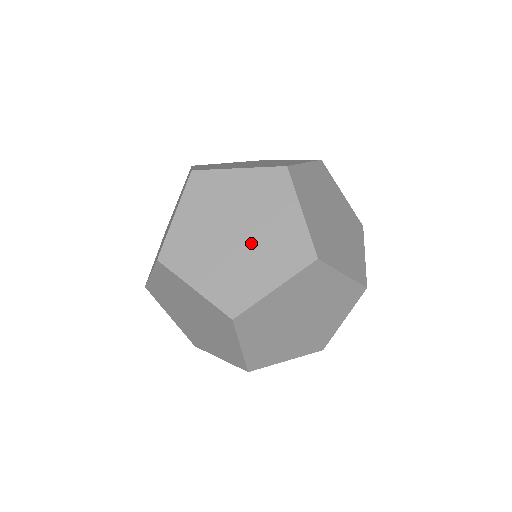
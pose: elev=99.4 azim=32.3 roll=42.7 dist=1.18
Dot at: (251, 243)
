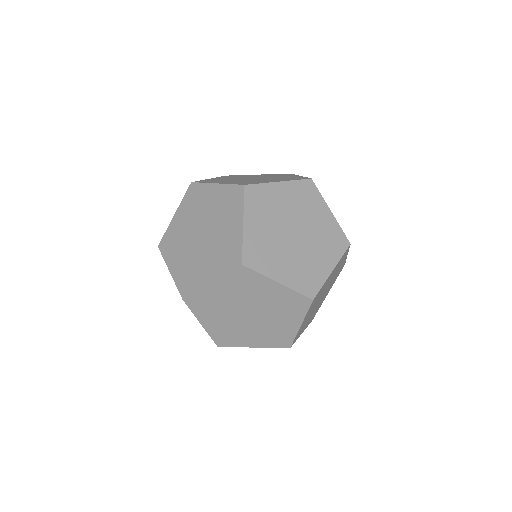
Dot at: (307, 239)
